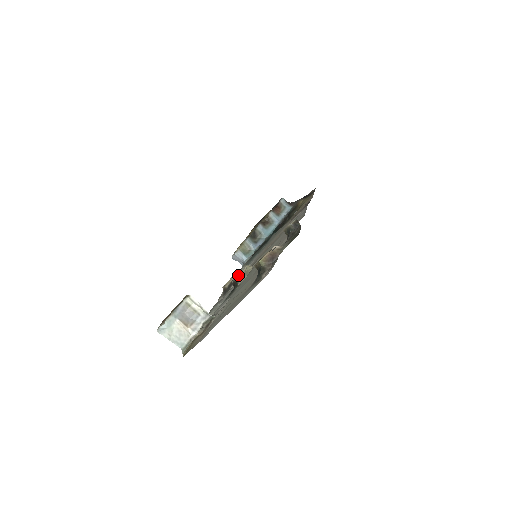
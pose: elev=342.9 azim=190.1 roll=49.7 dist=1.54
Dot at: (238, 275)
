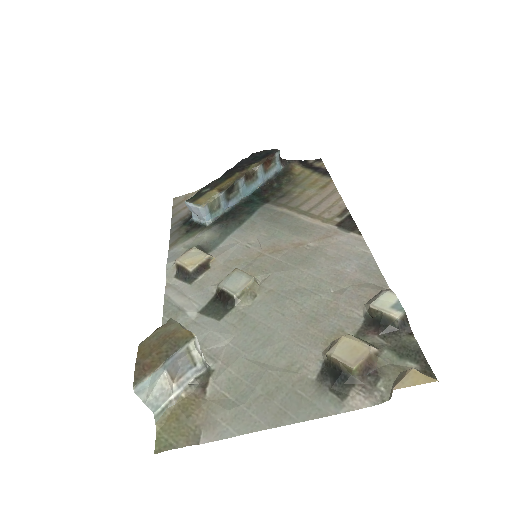
Dot at: (238, 289)
